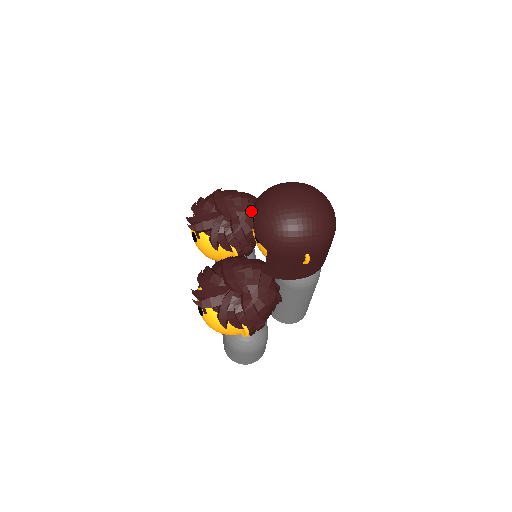
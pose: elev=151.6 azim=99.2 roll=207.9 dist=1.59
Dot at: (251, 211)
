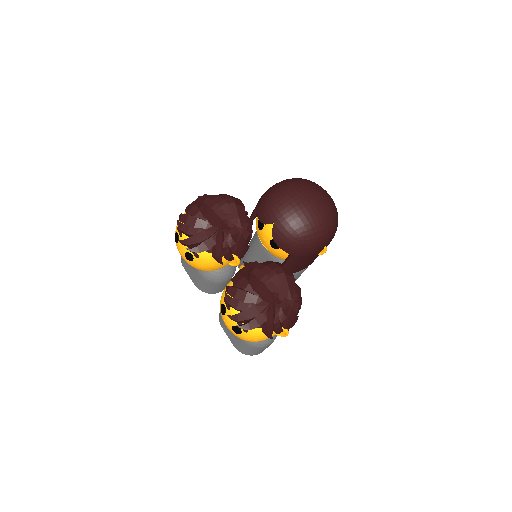
Dot at: (262, 221)
